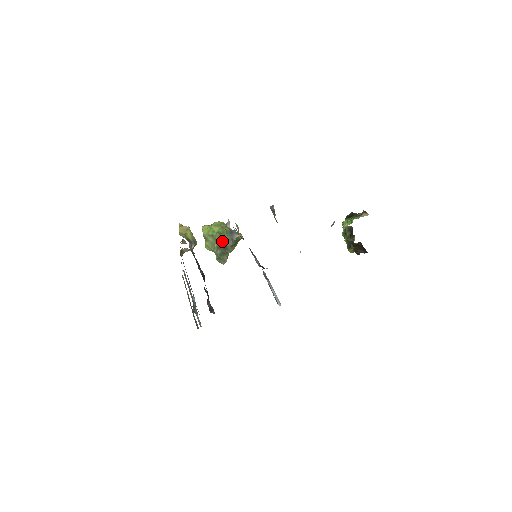
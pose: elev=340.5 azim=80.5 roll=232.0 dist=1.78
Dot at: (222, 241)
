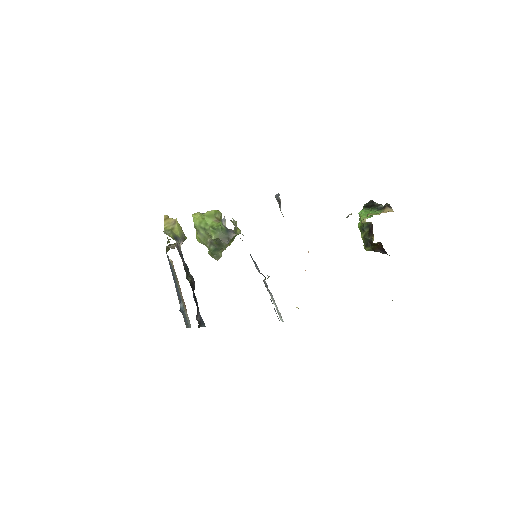
Dot at: (216, 238)
